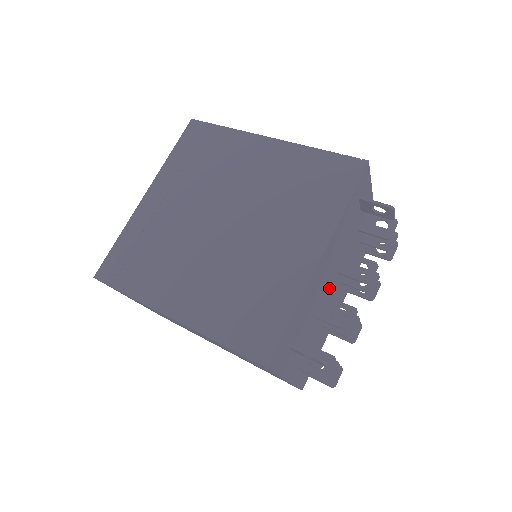
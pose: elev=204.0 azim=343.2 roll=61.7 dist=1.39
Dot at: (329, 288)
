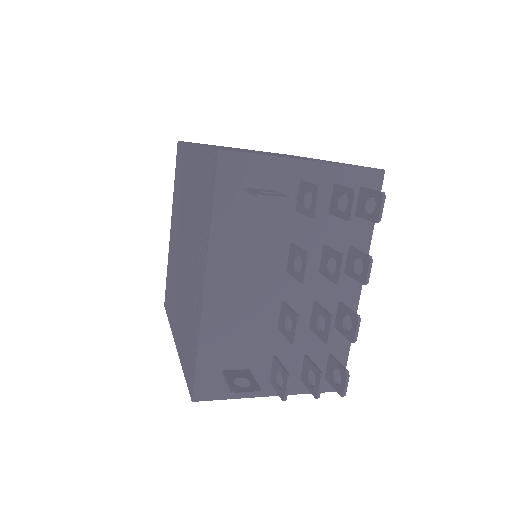
Dot at: (280, 292)
